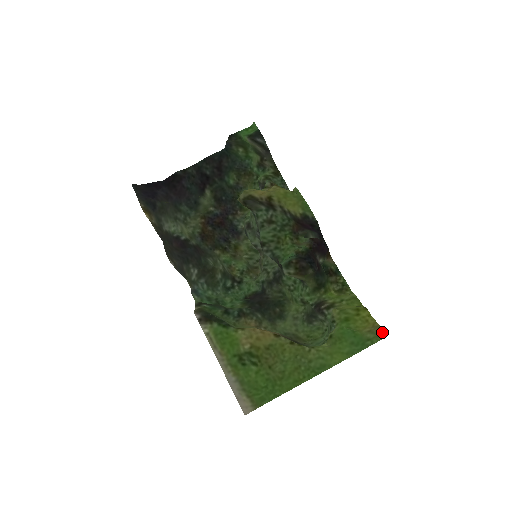
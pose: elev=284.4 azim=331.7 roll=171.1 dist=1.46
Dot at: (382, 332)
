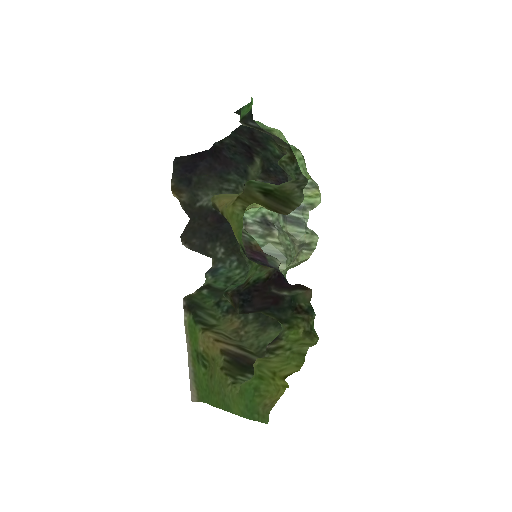
Dot at: (267, 416)
